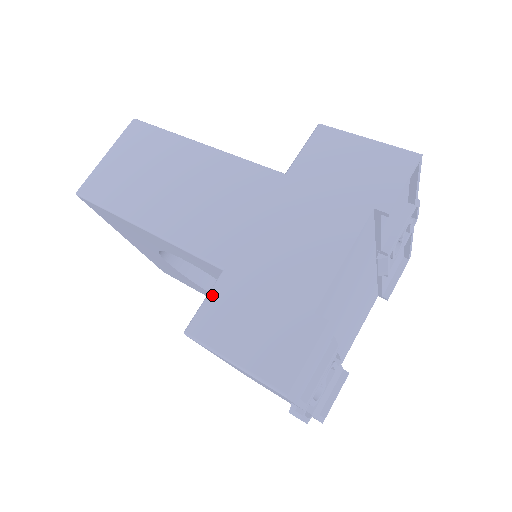
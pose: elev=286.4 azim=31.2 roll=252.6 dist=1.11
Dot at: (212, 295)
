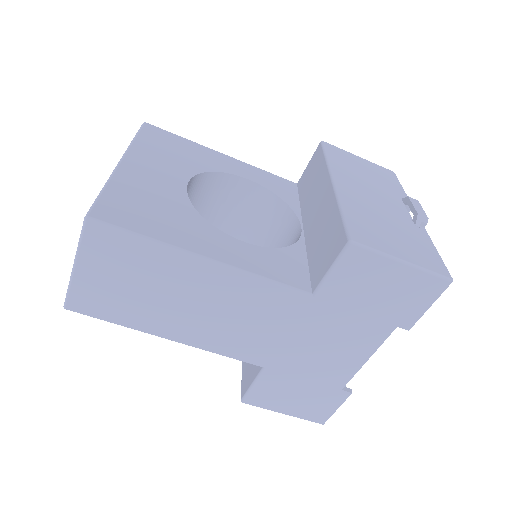
Dot at: (258, 384)
